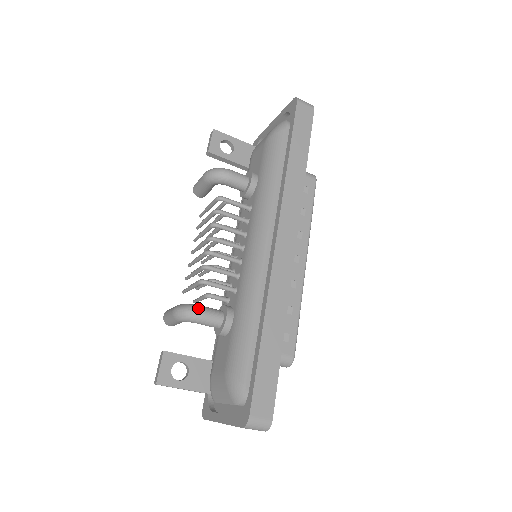
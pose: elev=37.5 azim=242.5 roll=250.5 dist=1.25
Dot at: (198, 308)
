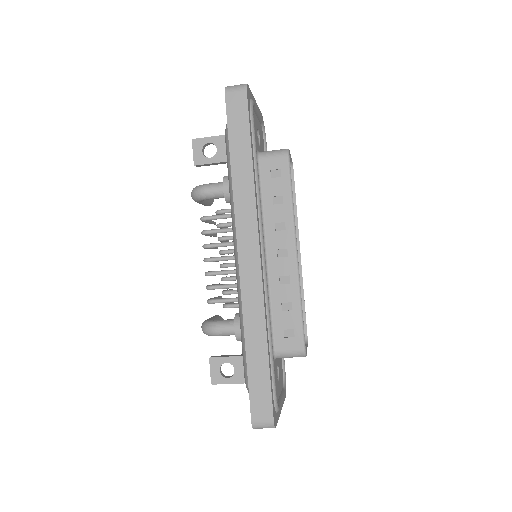
Dot at: (212, 325)
